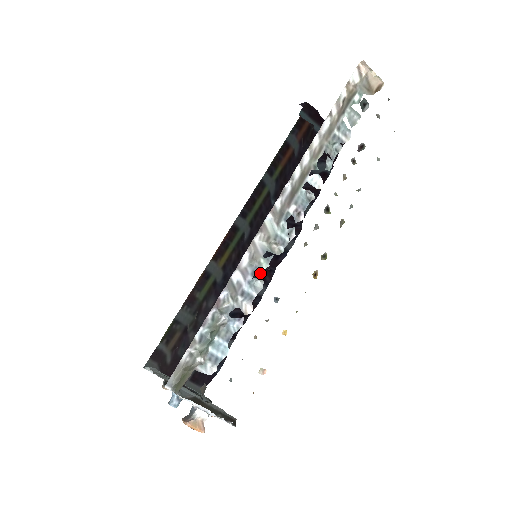
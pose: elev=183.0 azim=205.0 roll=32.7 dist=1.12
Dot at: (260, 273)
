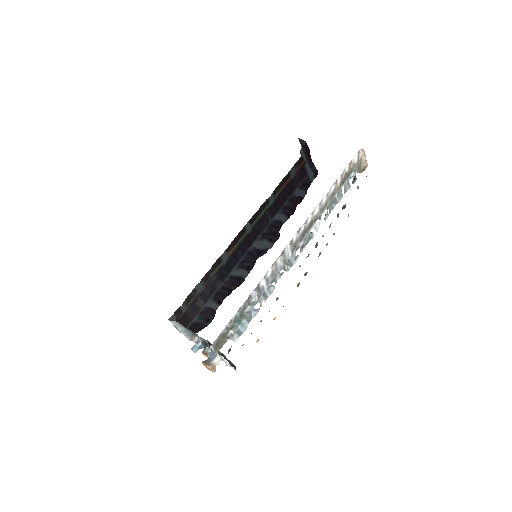
Dot at: (275, 282)
